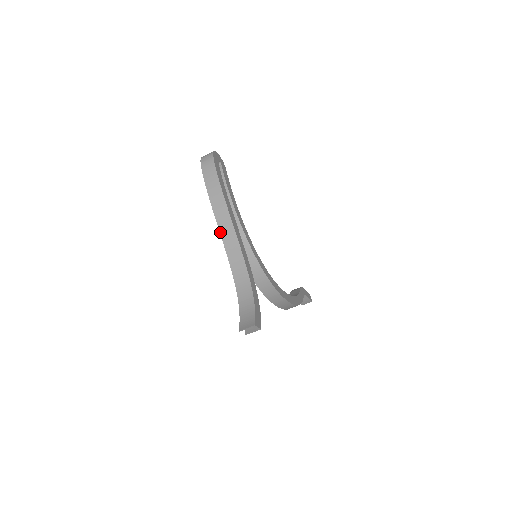
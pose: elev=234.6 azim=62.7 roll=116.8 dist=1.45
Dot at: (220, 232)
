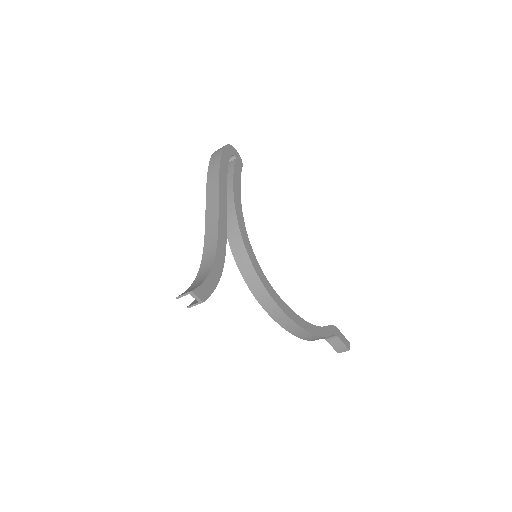
Dot at: (206, 211)
